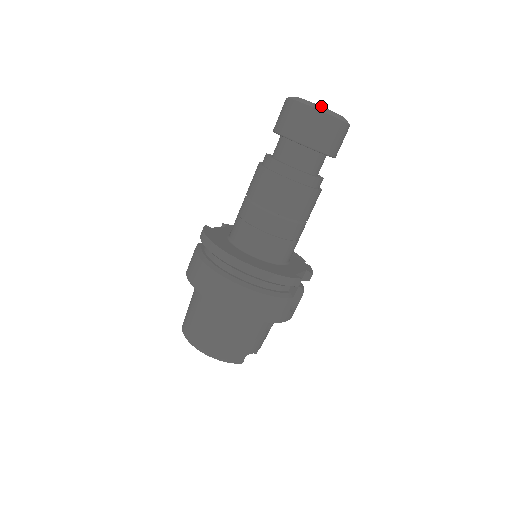
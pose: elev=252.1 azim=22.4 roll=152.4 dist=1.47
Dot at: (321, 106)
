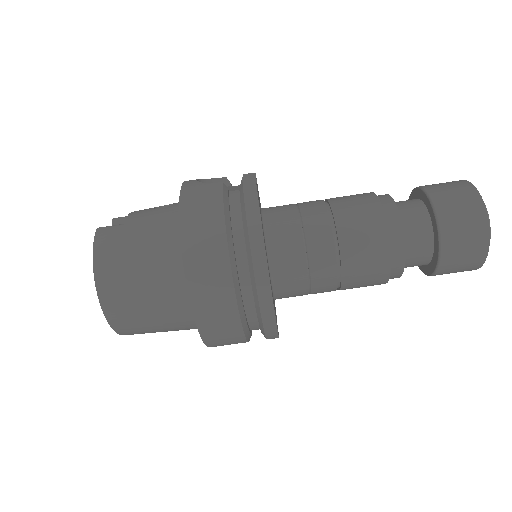
Dot at: occluded
